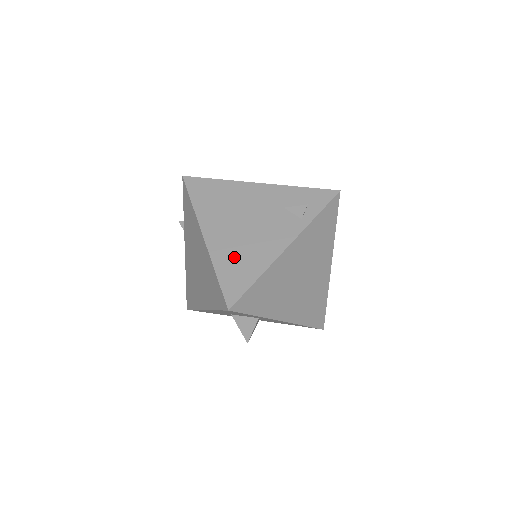
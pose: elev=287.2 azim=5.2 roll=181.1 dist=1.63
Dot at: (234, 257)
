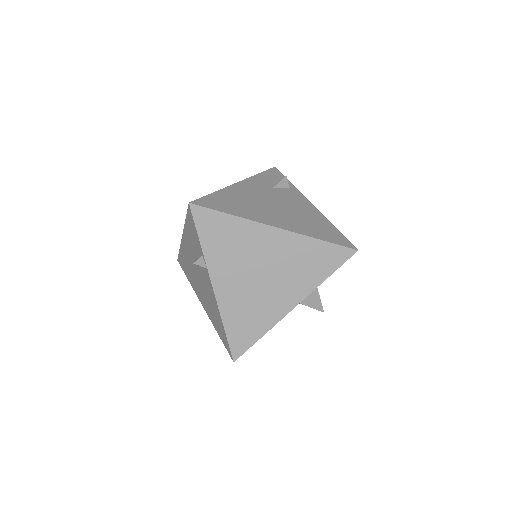
Dot at: (308, 225)
